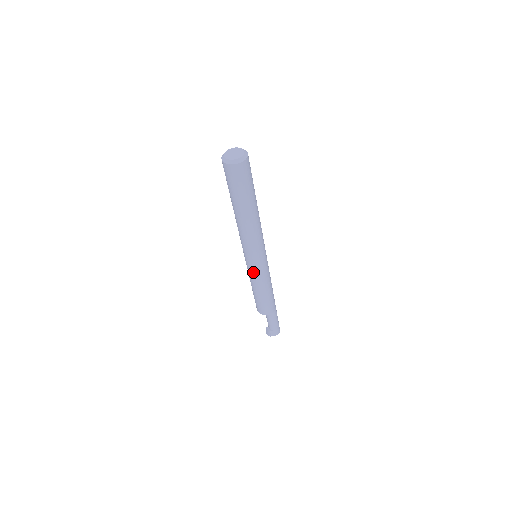
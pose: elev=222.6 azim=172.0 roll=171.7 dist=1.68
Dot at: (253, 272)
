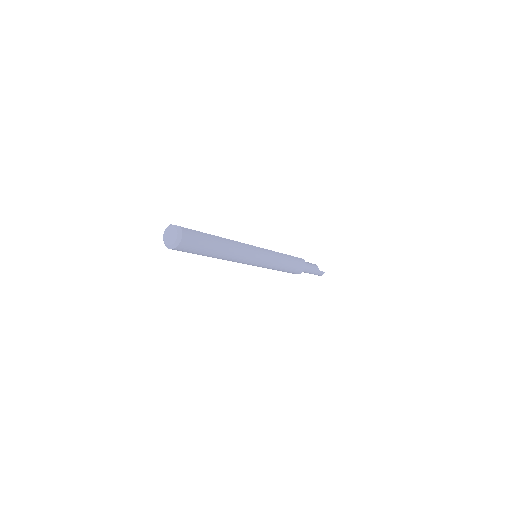
Dot at: occluded
